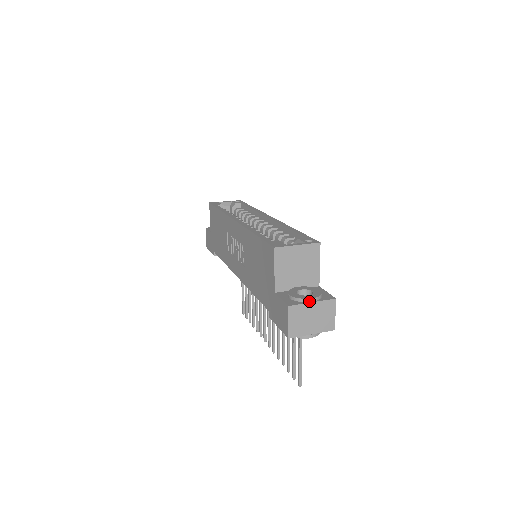
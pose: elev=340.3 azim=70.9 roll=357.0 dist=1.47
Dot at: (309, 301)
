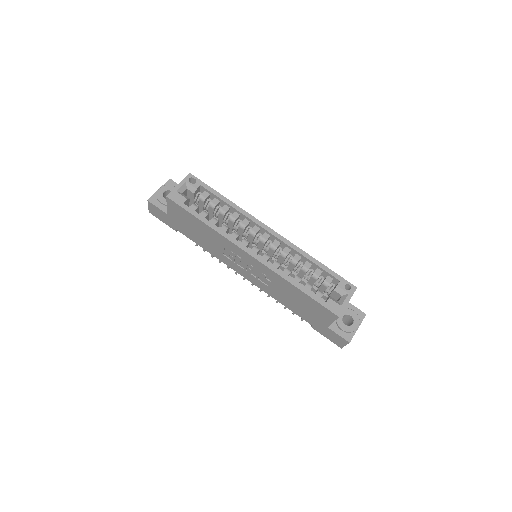
Dot at: (357, 329)
